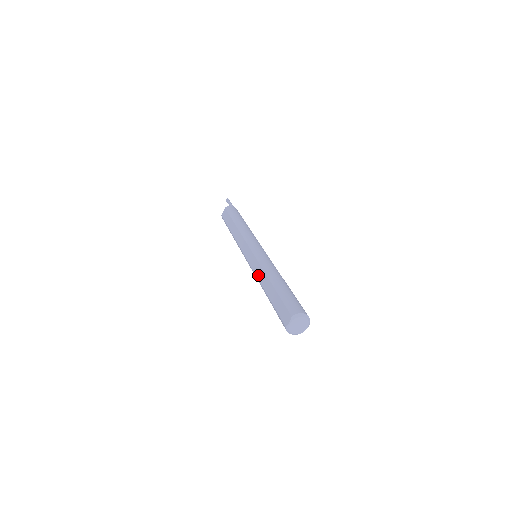
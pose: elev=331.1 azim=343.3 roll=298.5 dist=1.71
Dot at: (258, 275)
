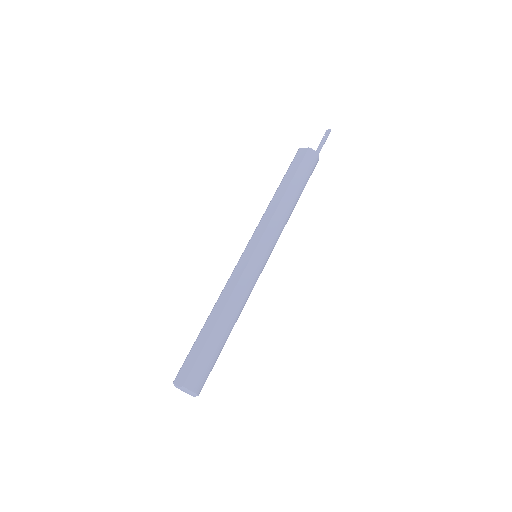
Dot at: (225, 291)
